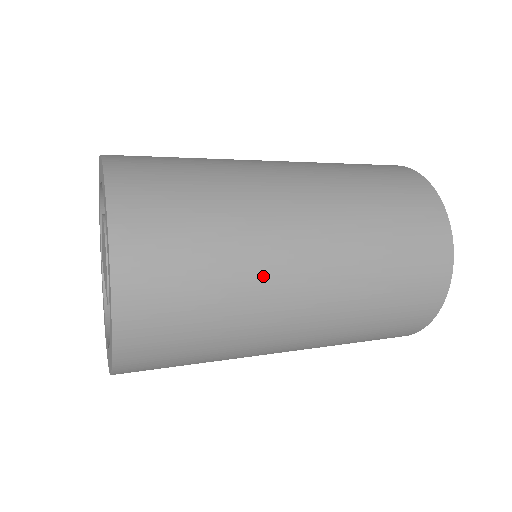
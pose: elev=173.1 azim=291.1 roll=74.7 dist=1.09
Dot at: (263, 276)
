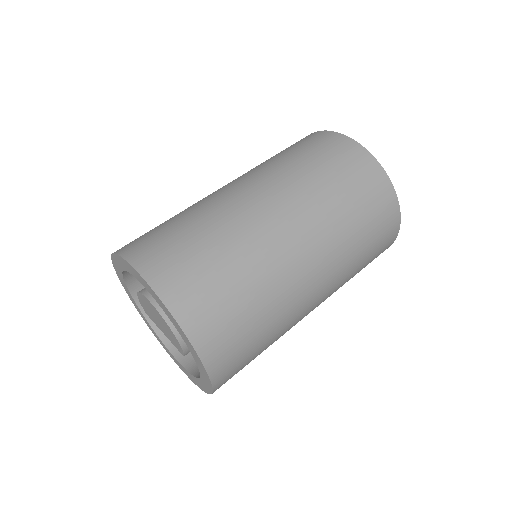
Dot at: (289, 302)
